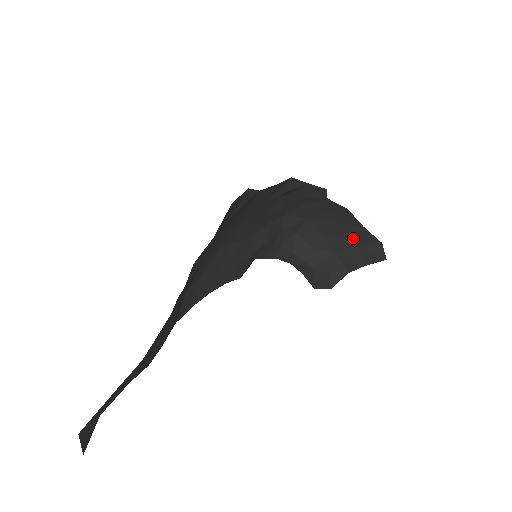
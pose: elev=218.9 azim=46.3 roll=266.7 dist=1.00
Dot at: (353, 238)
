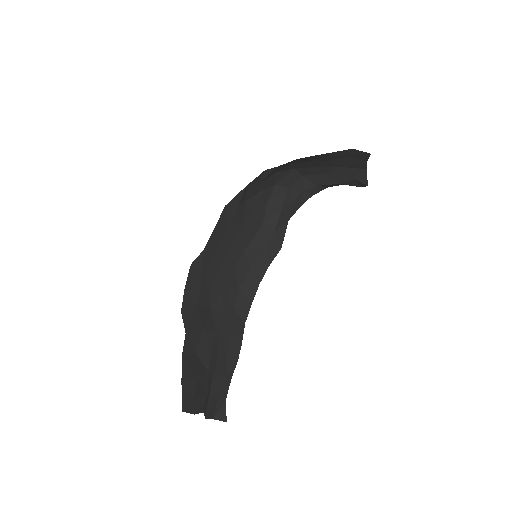
Dot at: (333, 158)
